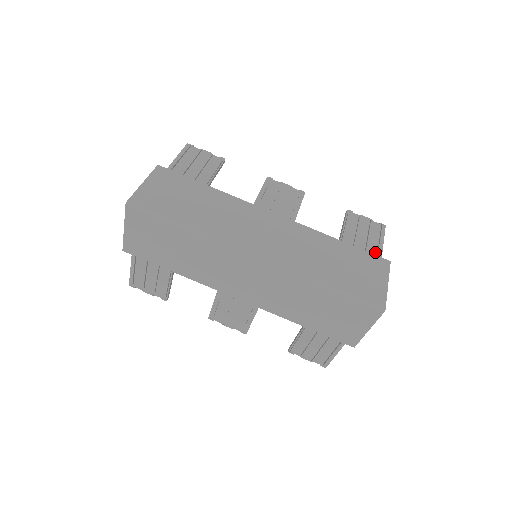
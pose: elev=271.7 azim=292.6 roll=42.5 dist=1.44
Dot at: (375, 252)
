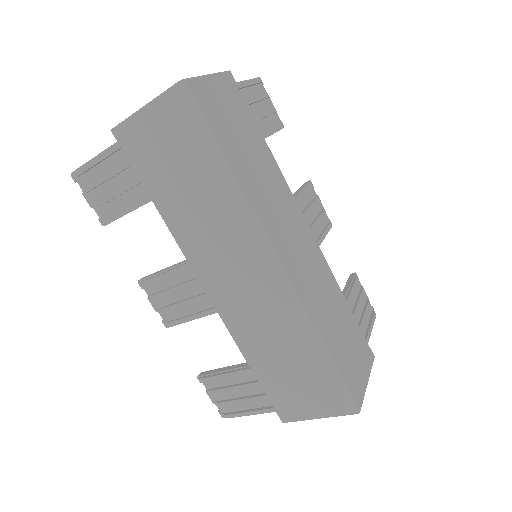
Dot at: occluded
